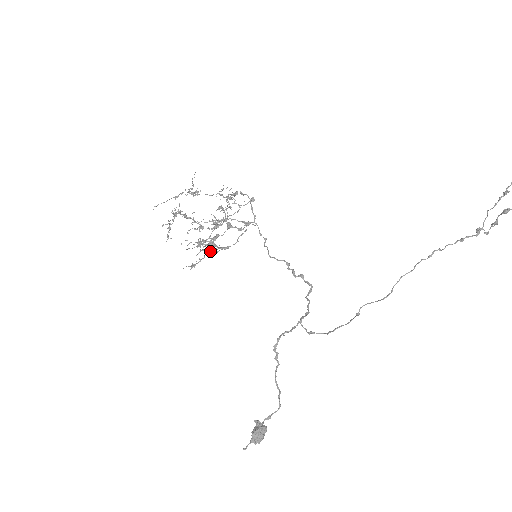
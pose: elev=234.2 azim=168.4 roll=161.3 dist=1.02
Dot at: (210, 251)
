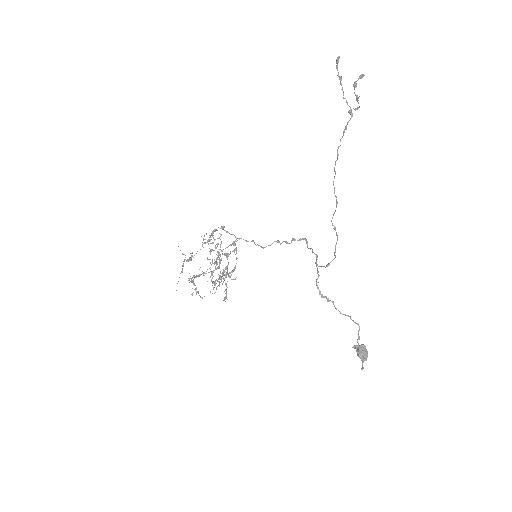
Dot at: occluded
